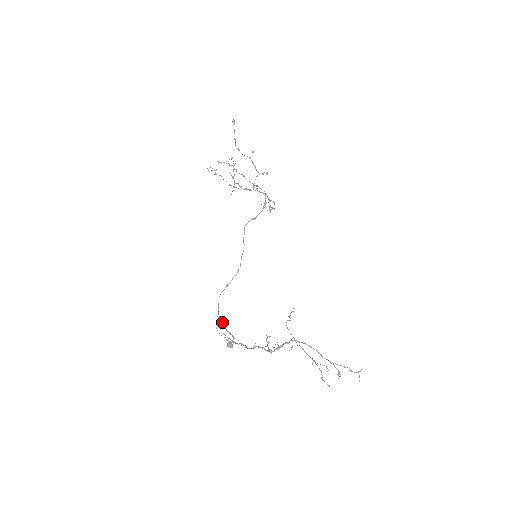
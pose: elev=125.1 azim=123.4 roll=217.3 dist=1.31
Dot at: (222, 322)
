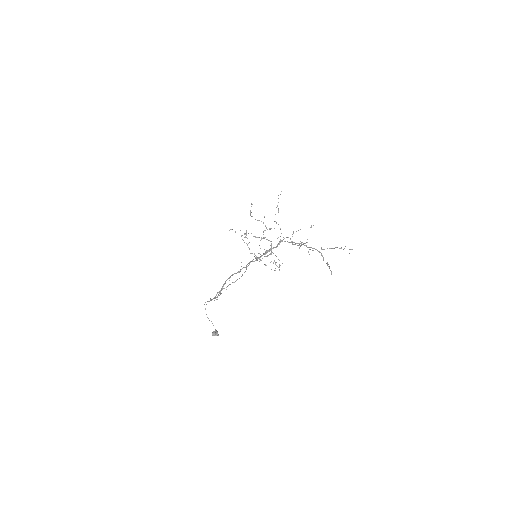
Dot at: occluded
